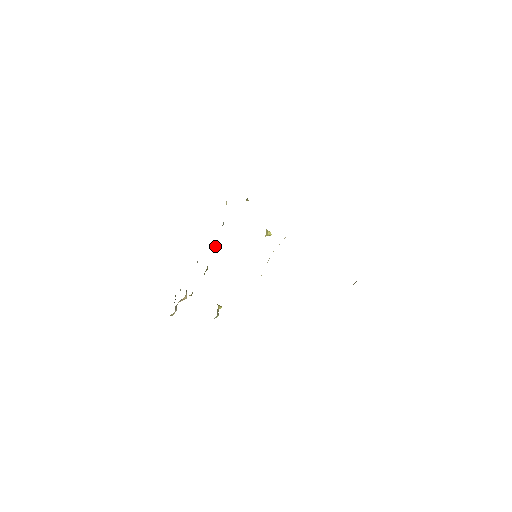
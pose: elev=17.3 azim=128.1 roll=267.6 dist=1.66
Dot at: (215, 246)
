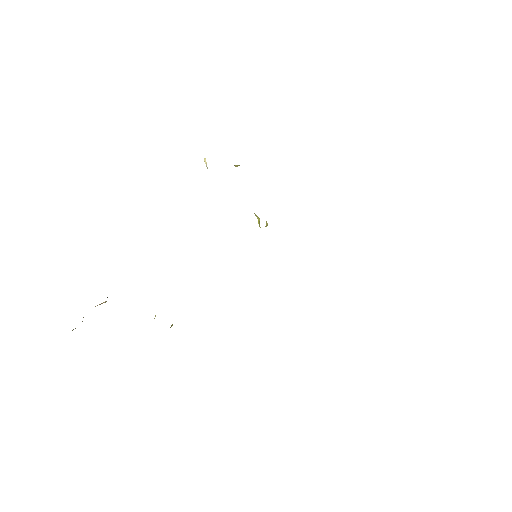
Dot at: occluded
